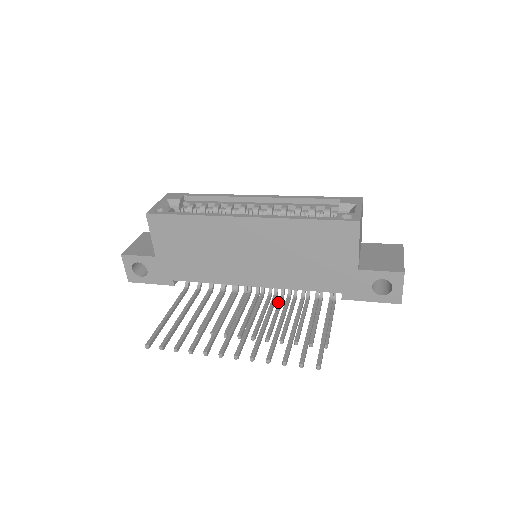
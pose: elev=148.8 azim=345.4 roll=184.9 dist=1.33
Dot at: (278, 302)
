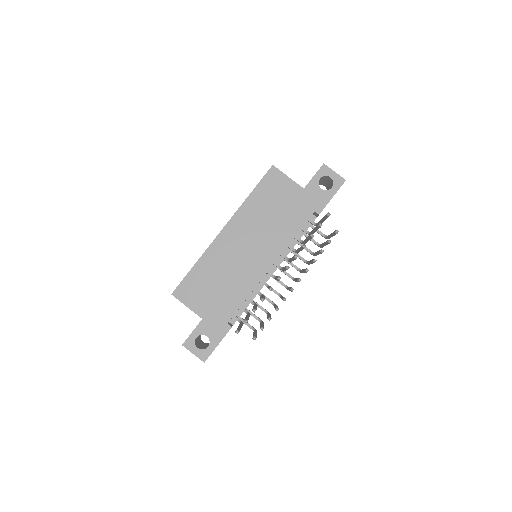
Dot at: (300, 271)
